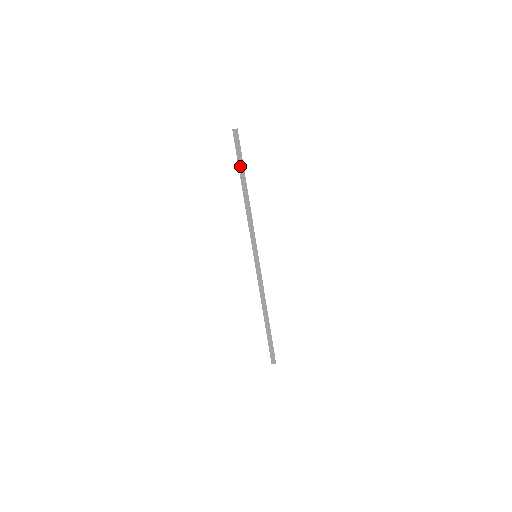
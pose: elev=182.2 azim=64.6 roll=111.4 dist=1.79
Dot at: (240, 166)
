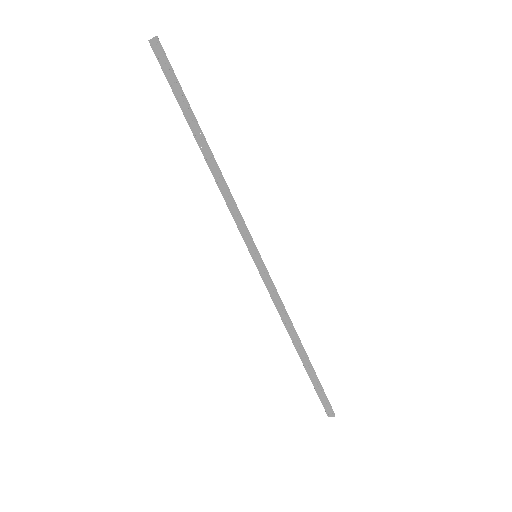
Dot at: (183, 106)
